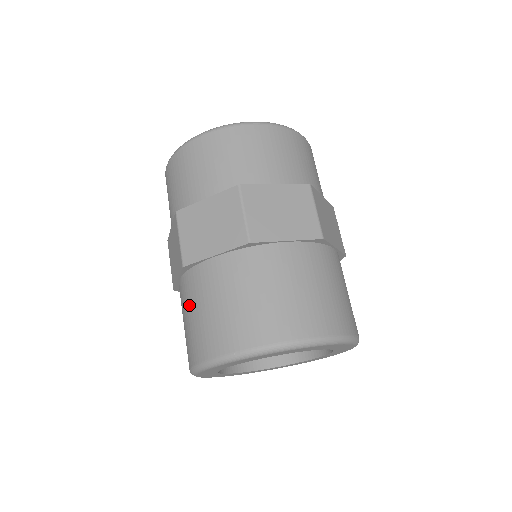
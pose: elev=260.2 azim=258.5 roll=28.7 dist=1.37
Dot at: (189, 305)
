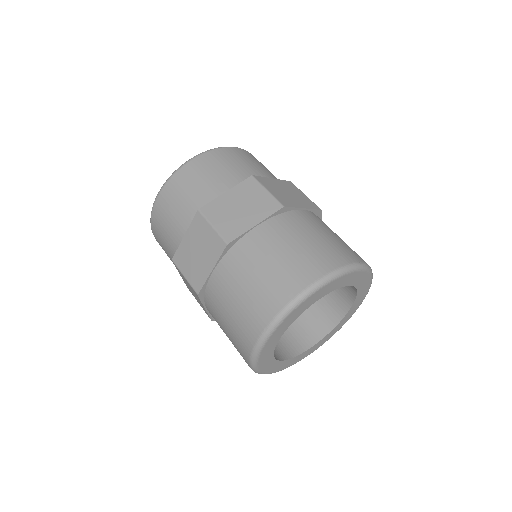
Dot at: (220, 320)
